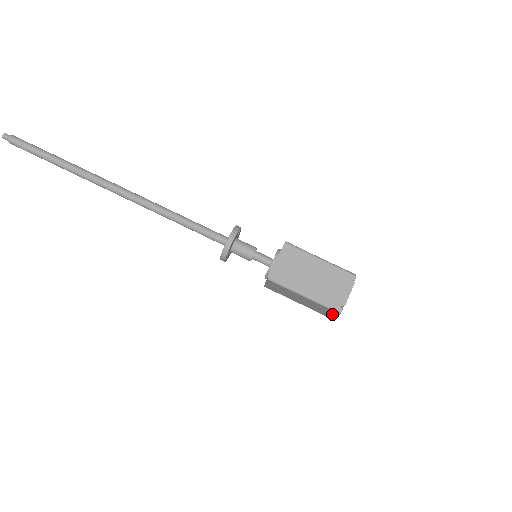
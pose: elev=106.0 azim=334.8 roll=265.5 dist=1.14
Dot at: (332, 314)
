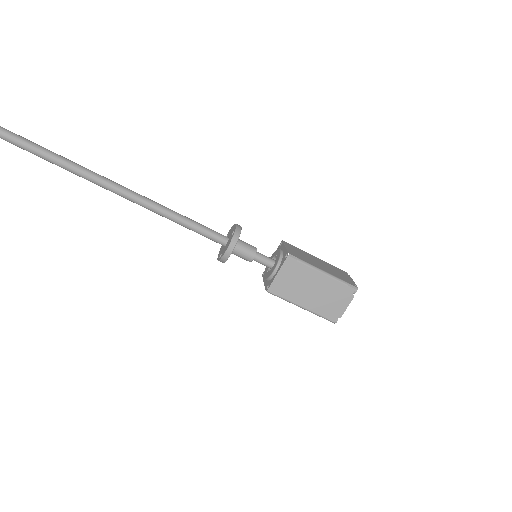
Dot at: occluded
